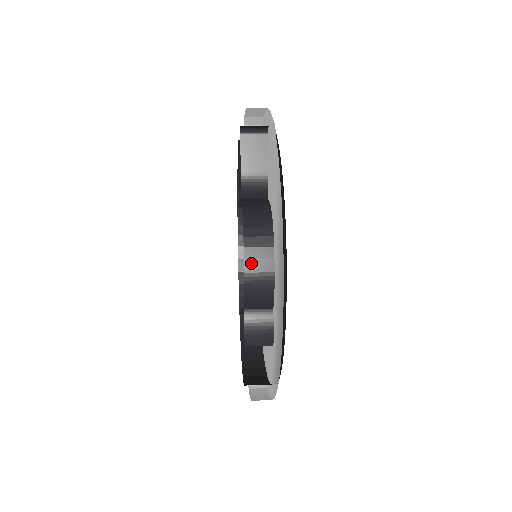
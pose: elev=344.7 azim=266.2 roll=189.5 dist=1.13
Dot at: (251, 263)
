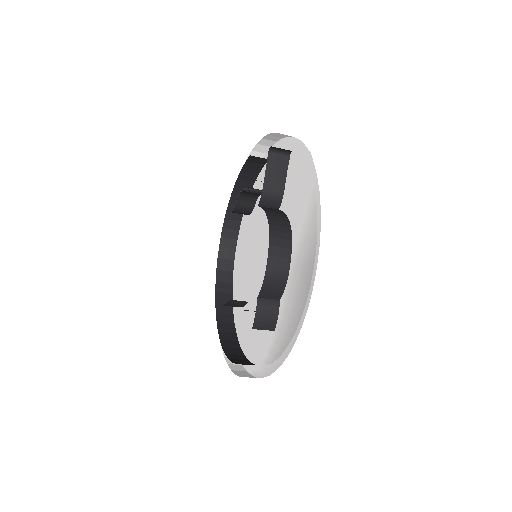
Dot at: (273, 259)
